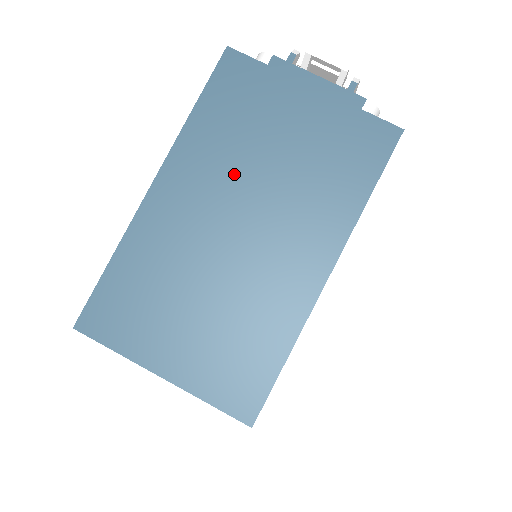
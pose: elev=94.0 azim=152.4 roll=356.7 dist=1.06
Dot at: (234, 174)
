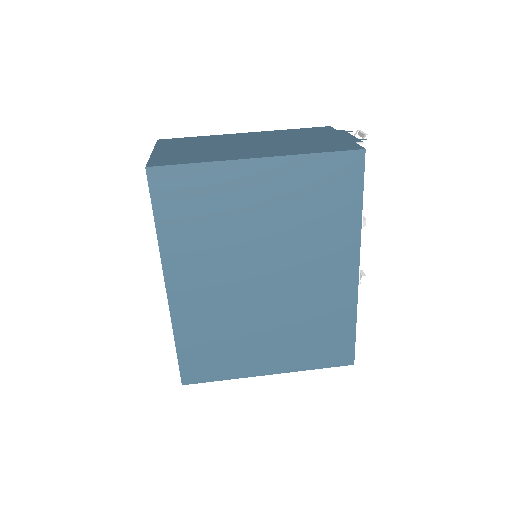
Dot at: (276, 138)
